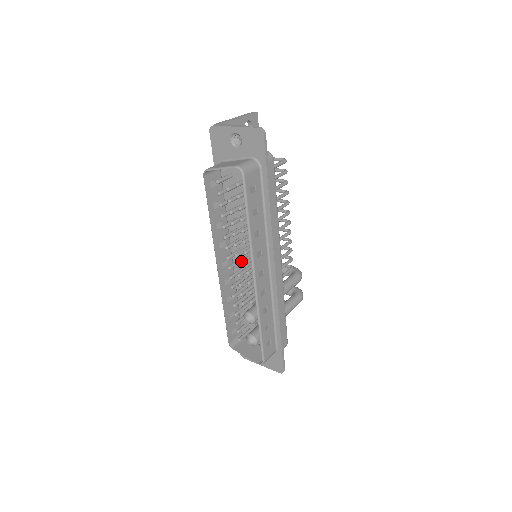
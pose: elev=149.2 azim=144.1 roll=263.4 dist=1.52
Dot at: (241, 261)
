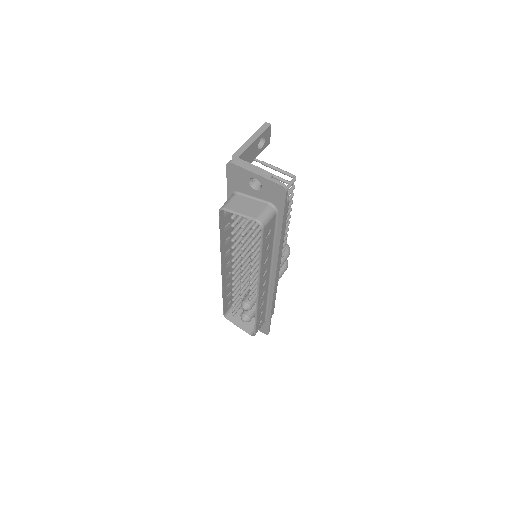
Dot at: (245, 270)
